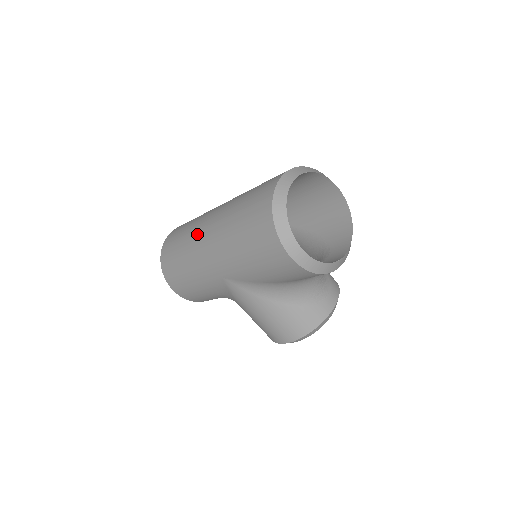
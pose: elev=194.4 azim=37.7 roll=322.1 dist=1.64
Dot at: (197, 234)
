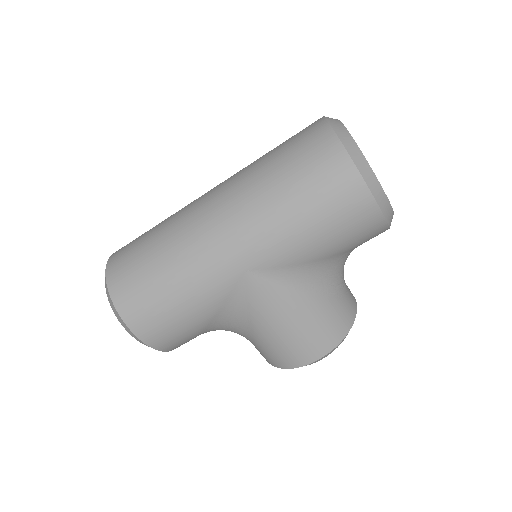
Dot at: (191, 225)
